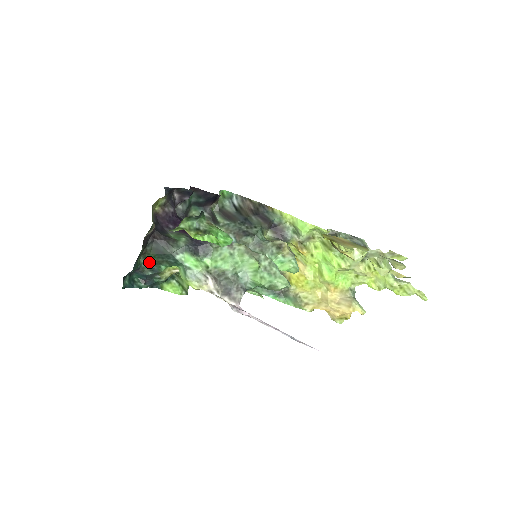
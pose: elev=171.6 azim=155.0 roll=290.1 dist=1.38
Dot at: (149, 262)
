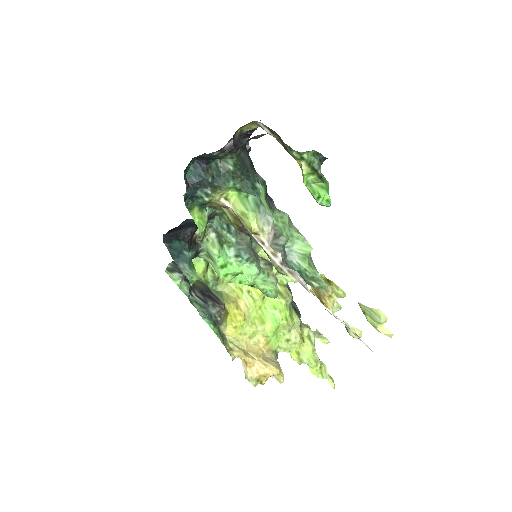
Dot at: (220, 167)
